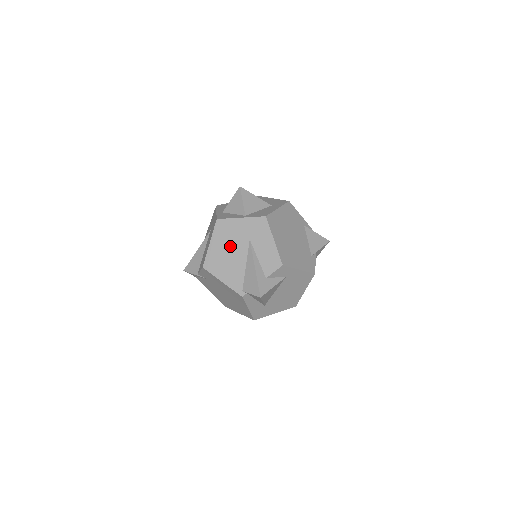
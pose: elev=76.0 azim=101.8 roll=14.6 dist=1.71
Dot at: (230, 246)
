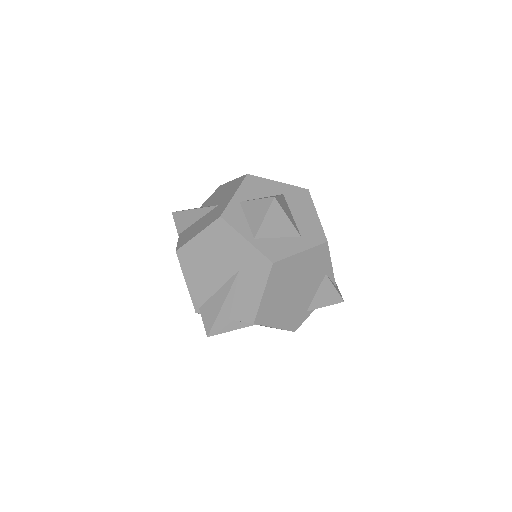
Dot at: (215, 257)
